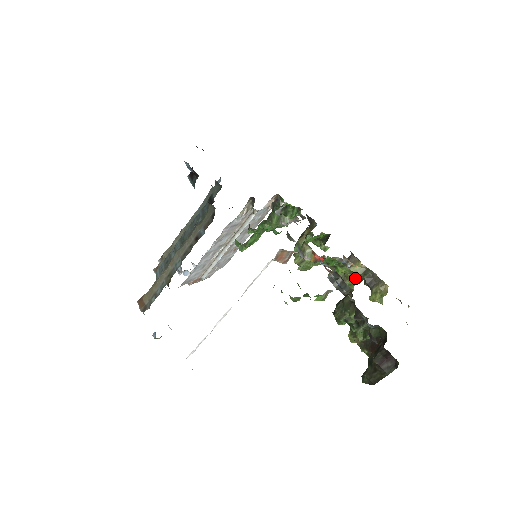
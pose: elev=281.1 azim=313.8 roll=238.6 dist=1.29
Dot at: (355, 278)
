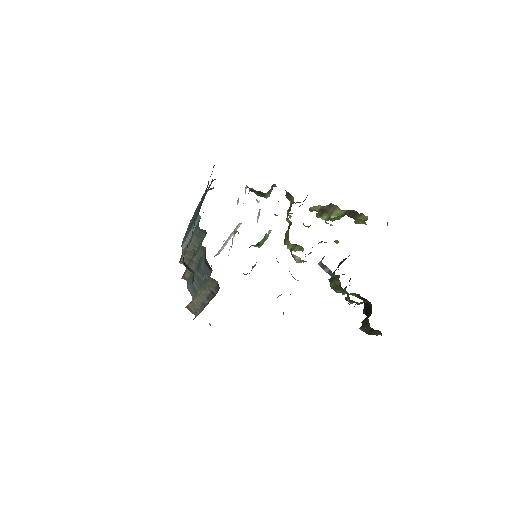
Dot at: (339, 217)
